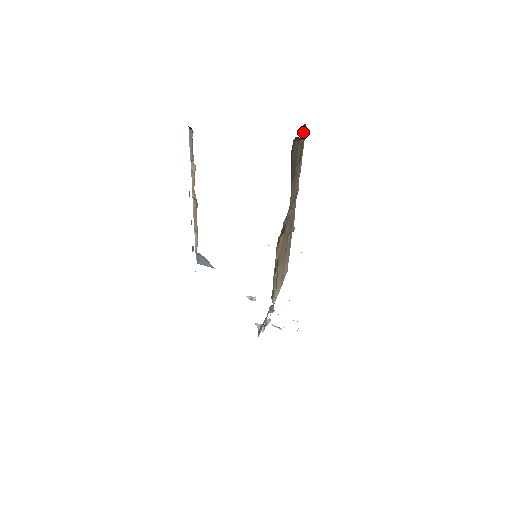
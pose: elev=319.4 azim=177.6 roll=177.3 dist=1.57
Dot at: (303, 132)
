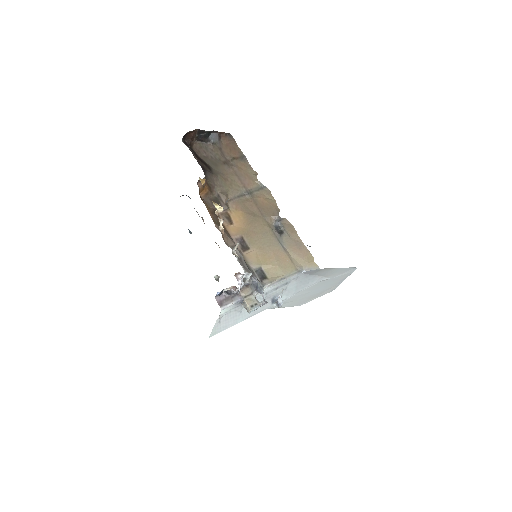
Dot at: (228, 140)
